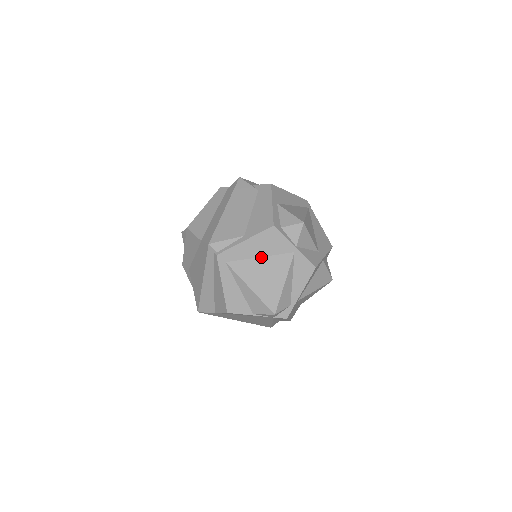
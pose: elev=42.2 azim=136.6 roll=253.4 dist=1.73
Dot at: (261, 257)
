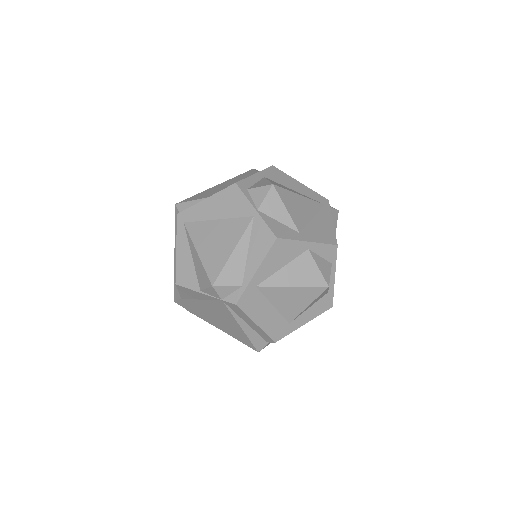
Dot at: (218, 219)
